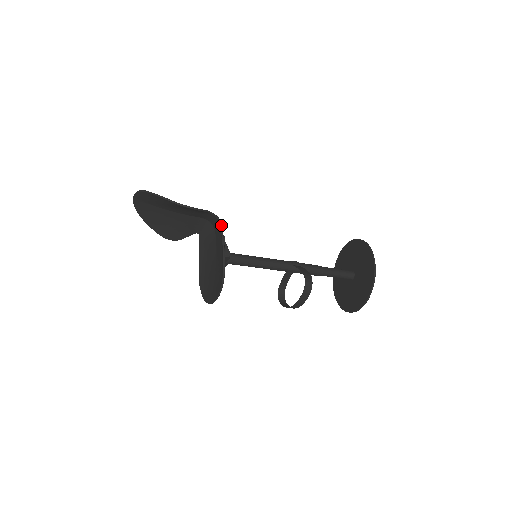
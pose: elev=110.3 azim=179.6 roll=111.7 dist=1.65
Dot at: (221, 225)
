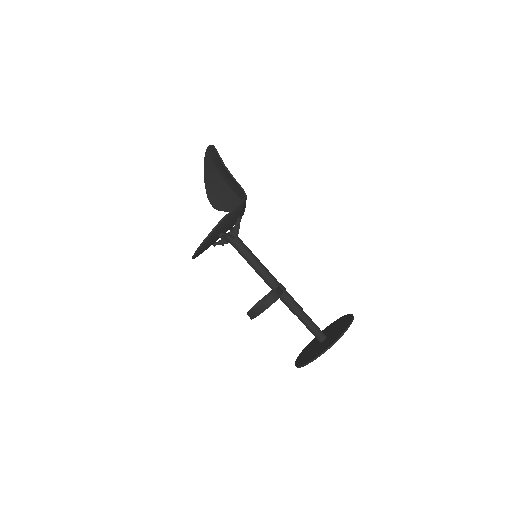
Dot at: (242, 202)
